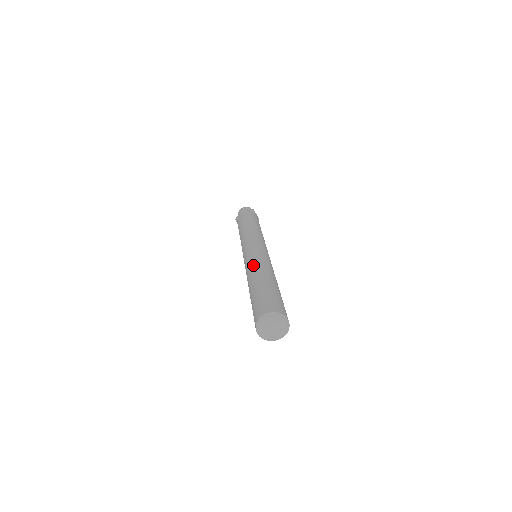
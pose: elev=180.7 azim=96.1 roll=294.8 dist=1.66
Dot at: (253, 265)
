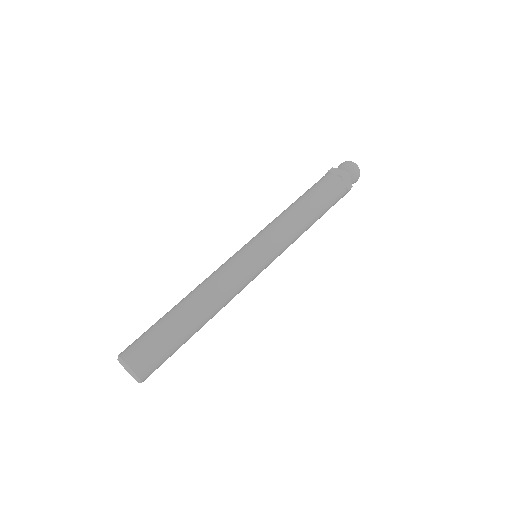
Dot at: (207, 278)
